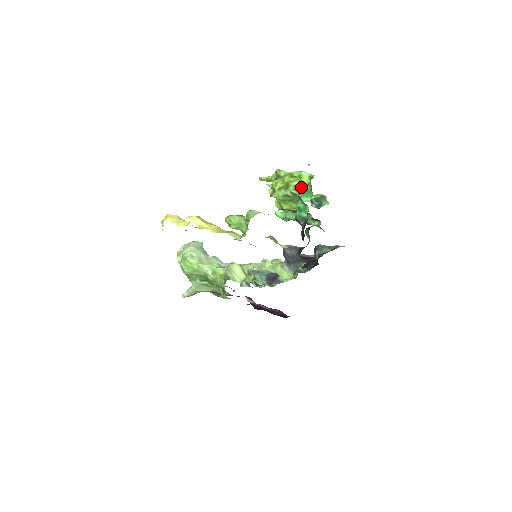
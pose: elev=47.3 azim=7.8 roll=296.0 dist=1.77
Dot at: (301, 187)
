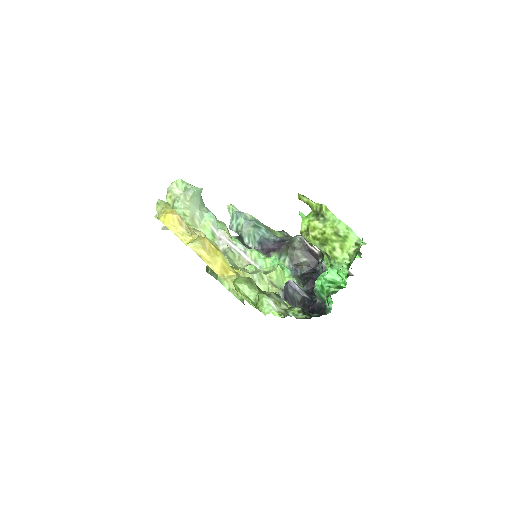
Dot at: (337, 272)
